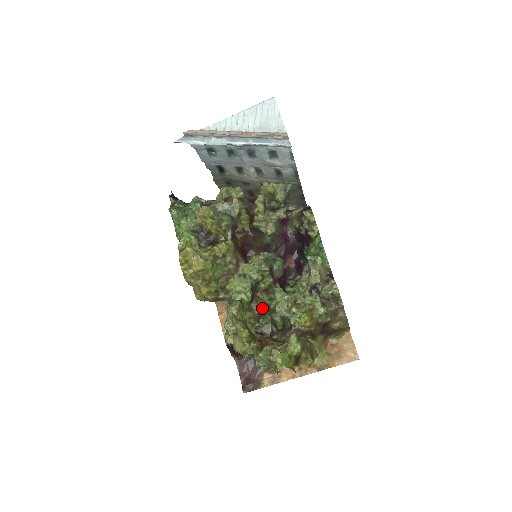
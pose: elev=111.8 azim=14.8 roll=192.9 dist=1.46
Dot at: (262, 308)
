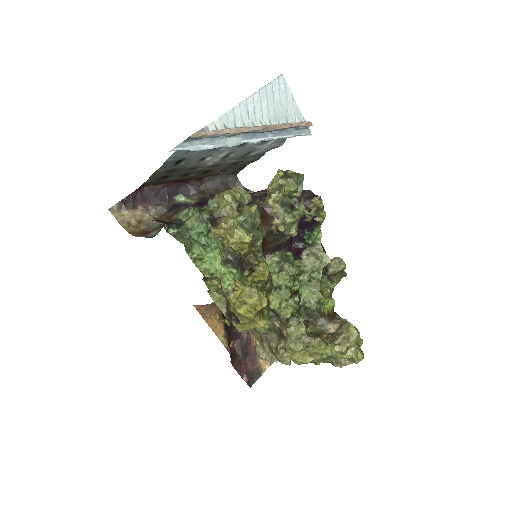
Dot at: (296, 310)
